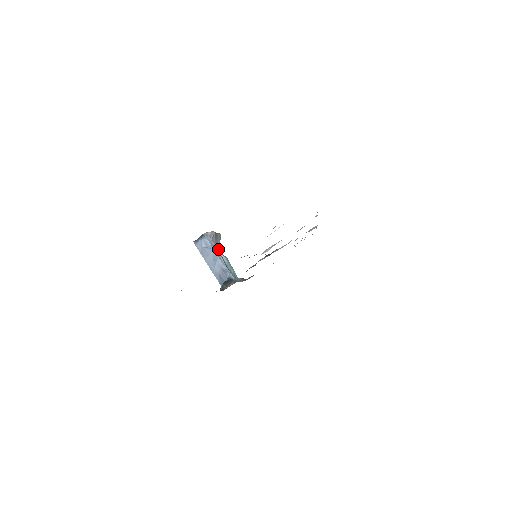
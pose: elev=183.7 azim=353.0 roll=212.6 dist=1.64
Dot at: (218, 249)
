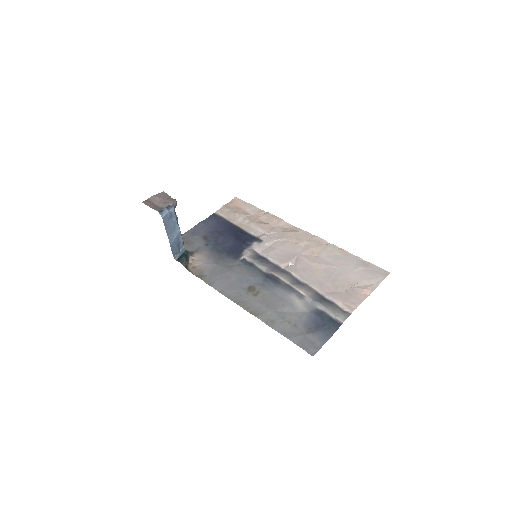
Dot at: occluded
